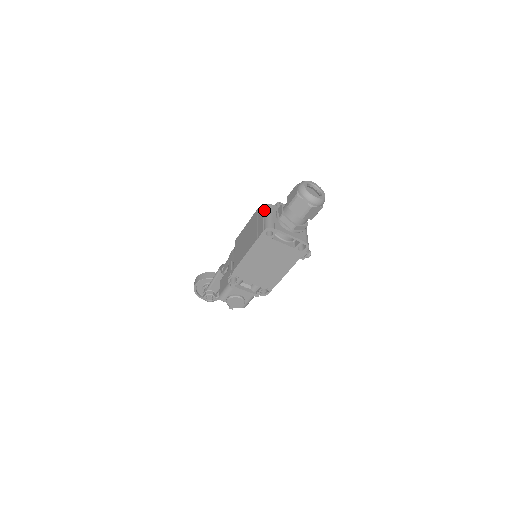
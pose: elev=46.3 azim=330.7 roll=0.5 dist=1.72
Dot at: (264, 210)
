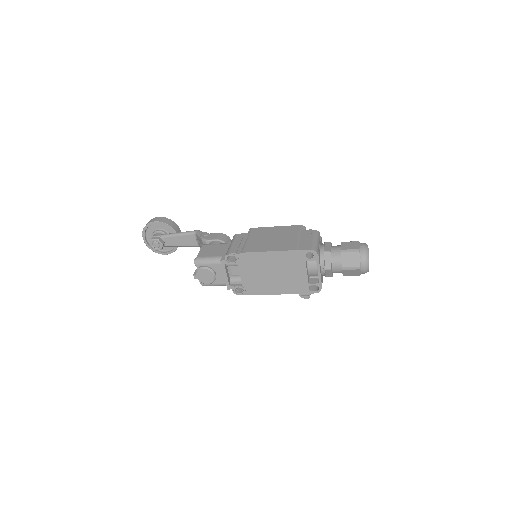
Dot at: (314, 233)
